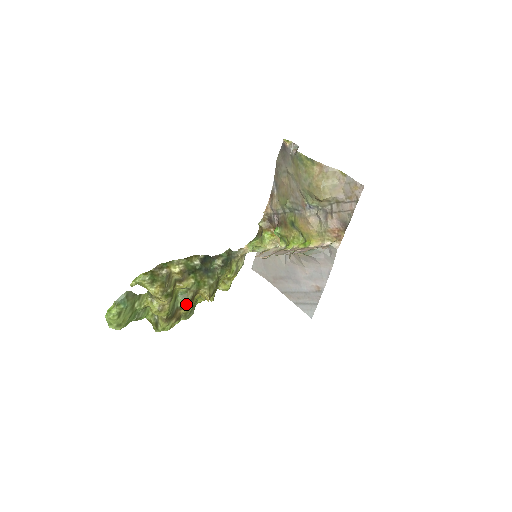
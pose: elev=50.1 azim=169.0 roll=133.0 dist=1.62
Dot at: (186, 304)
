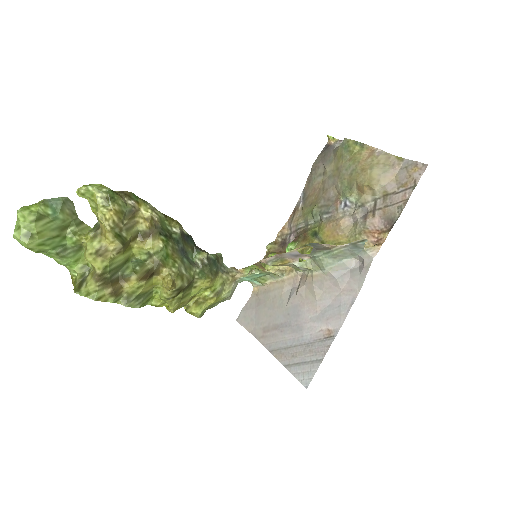
Dot at: (137, 274)
